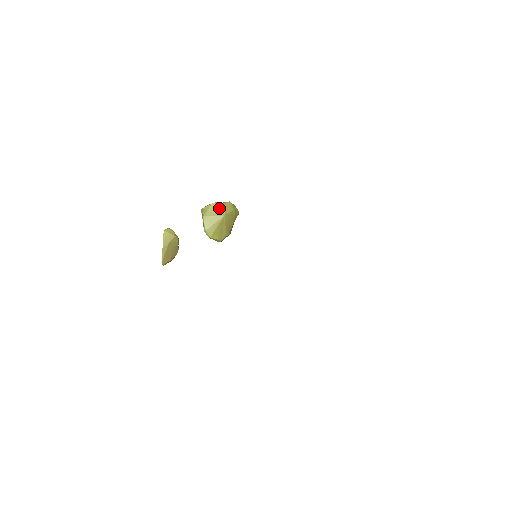
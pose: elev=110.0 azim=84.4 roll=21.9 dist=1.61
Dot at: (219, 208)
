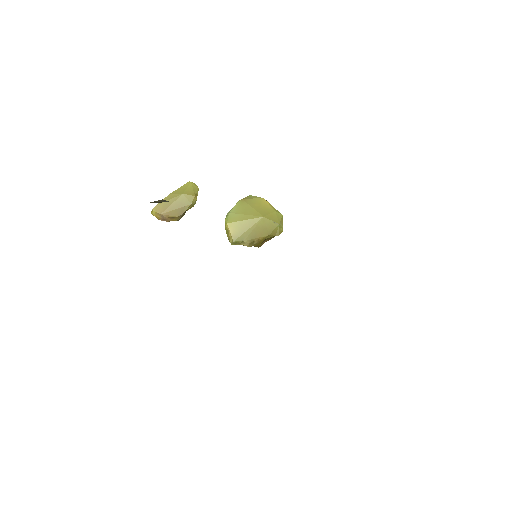
Dot at: (266, 207)
